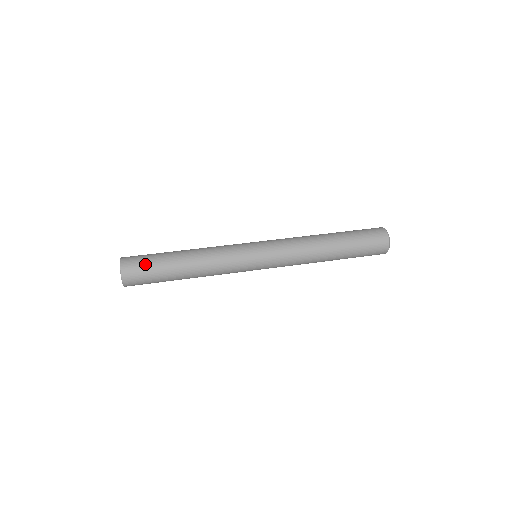
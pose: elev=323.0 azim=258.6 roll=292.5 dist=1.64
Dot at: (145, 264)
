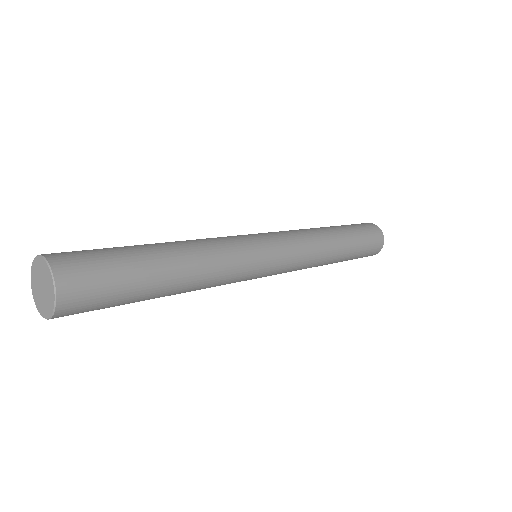
Dot at: (98, 254)
